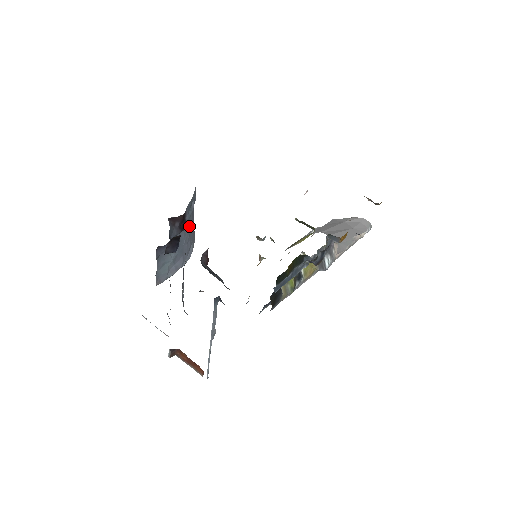
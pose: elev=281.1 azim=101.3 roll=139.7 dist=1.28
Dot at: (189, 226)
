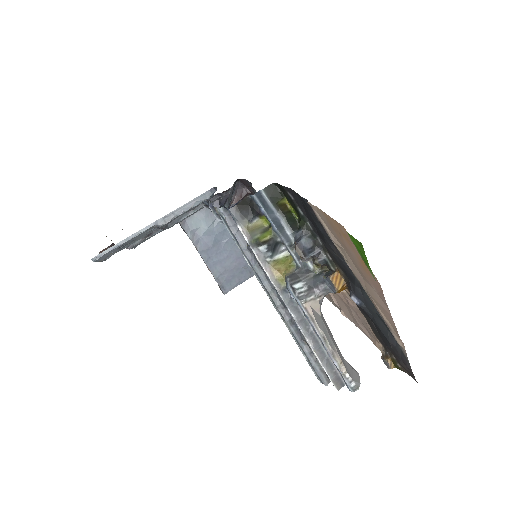
Dot at: occluded
